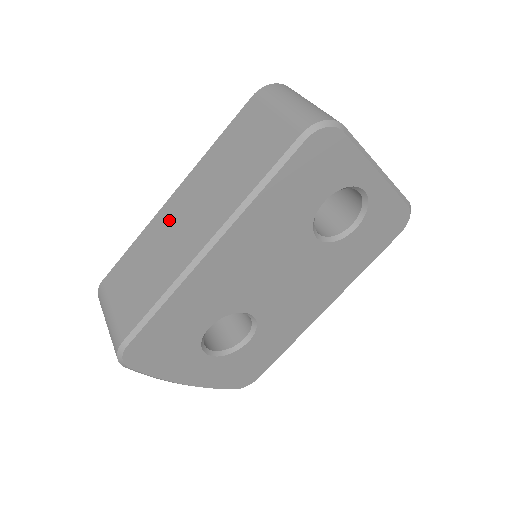
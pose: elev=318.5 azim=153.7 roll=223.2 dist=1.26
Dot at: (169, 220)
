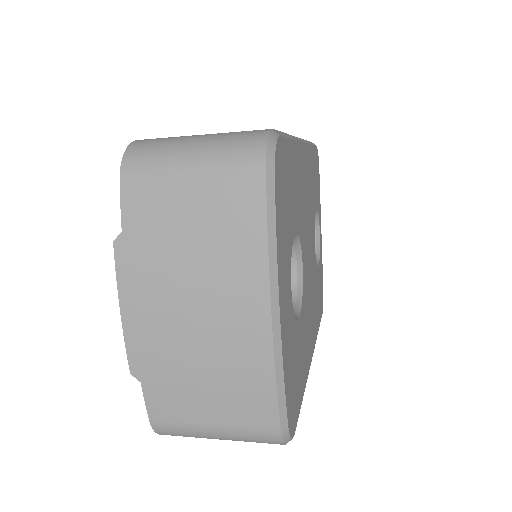
Dot at: occluded
